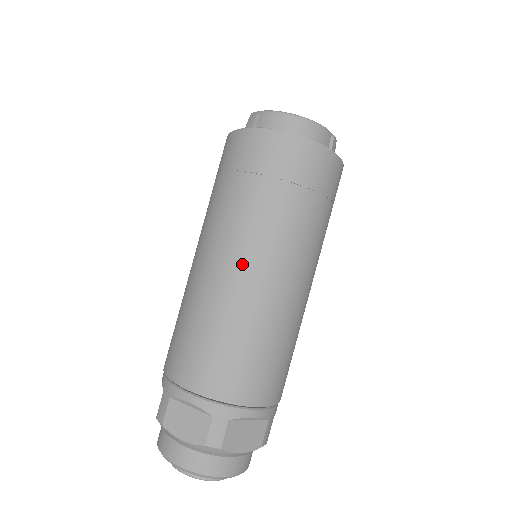
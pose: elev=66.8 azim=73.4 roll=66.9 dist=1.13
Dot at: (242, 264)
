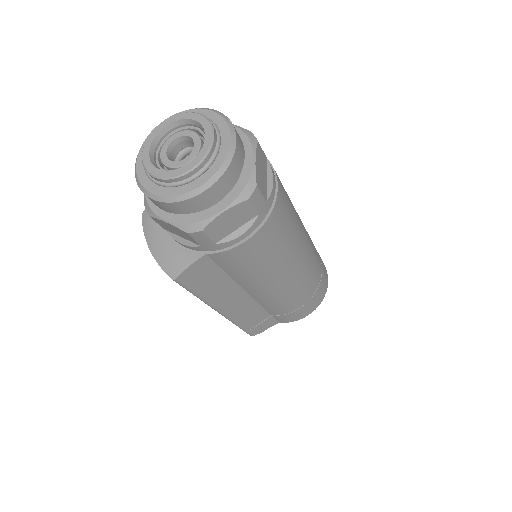
Dot at: occluded
